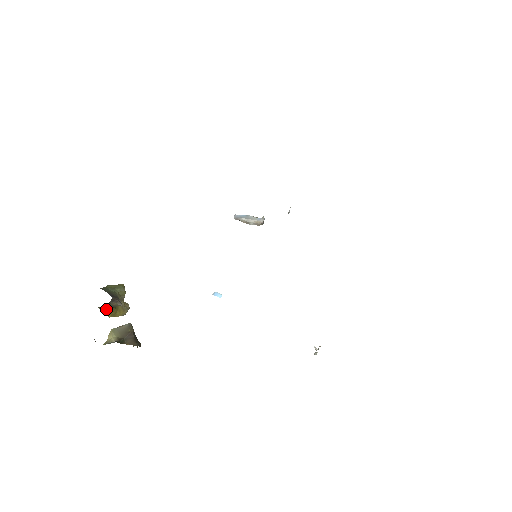
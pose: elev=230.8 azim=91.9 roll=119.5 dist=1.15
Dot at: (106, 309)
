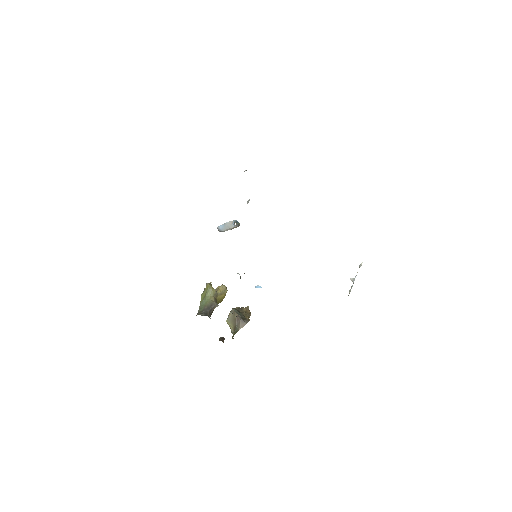
Dot at: (213, 310)
